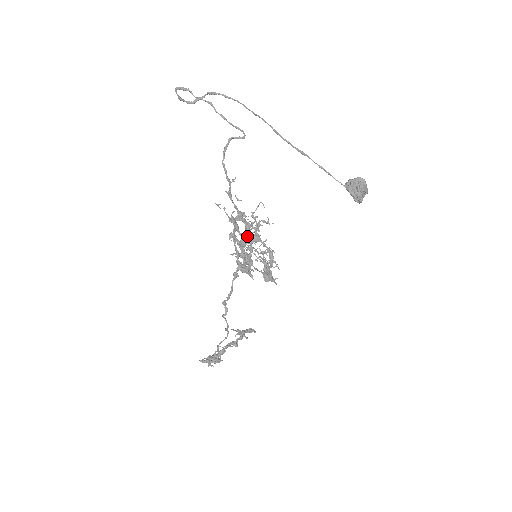
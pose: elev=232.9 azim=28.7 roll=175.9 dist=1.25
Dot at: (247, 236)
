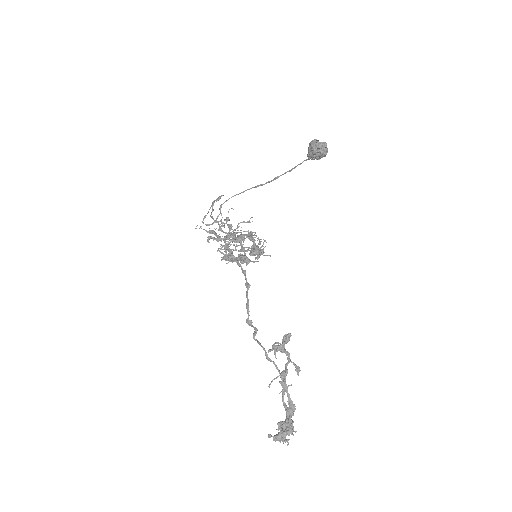
Dot at: (227, 235)
